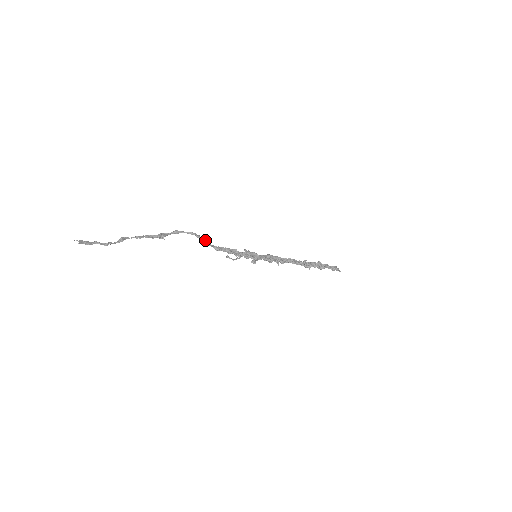
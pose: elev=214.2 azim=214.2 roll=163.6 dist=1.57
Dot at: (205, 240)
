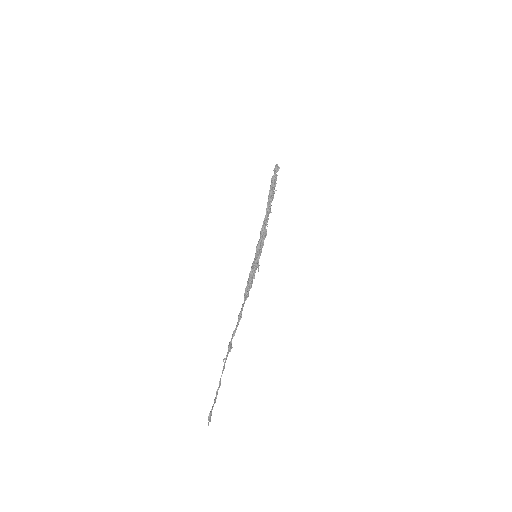
Dot at: (243, 306)
